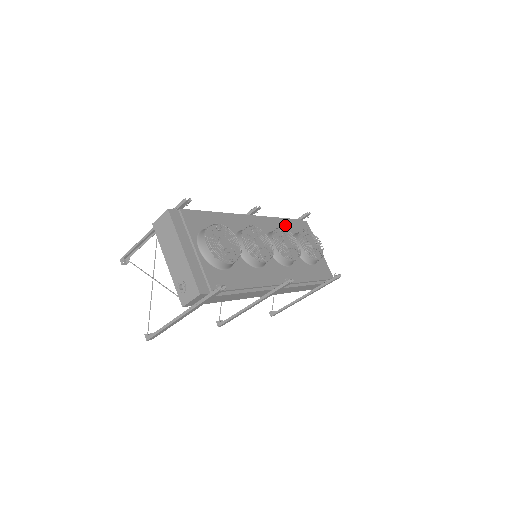
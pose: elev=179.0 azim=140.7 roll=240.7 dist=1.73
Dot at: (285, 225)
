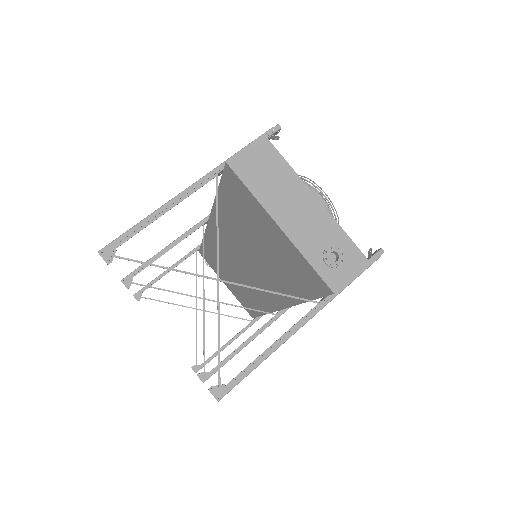
Dot at: occluded
